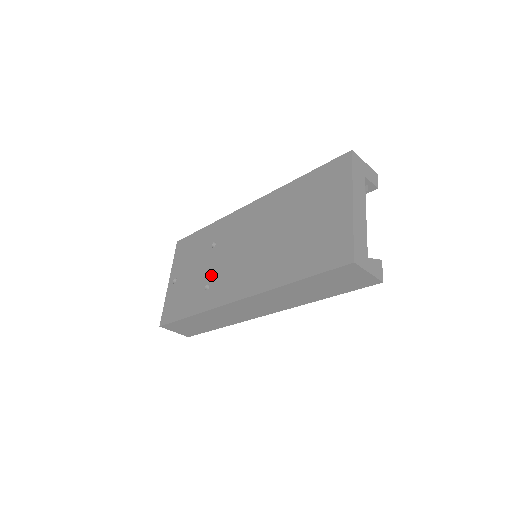
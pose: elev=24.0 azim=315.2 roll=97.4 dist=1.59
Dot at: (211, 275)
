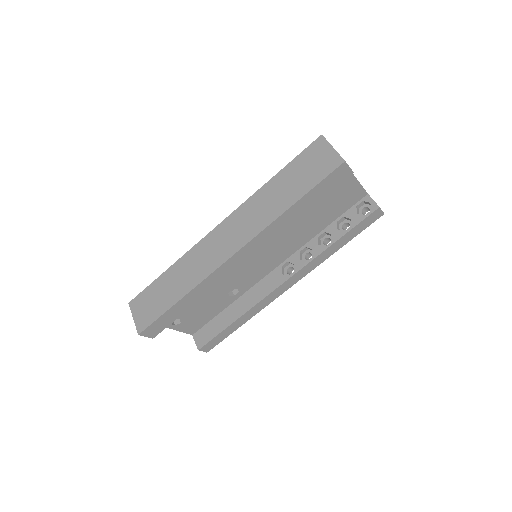
Dot at: occluded
